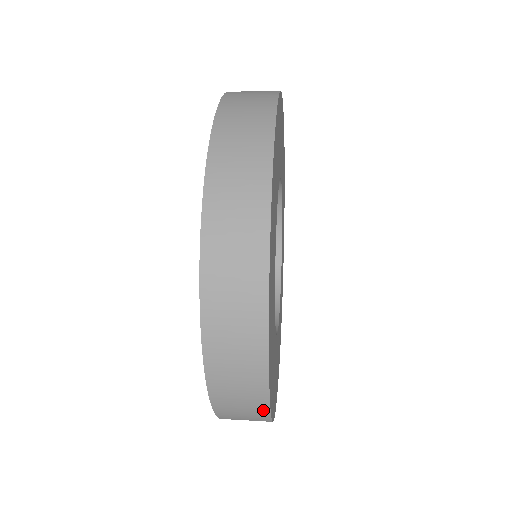
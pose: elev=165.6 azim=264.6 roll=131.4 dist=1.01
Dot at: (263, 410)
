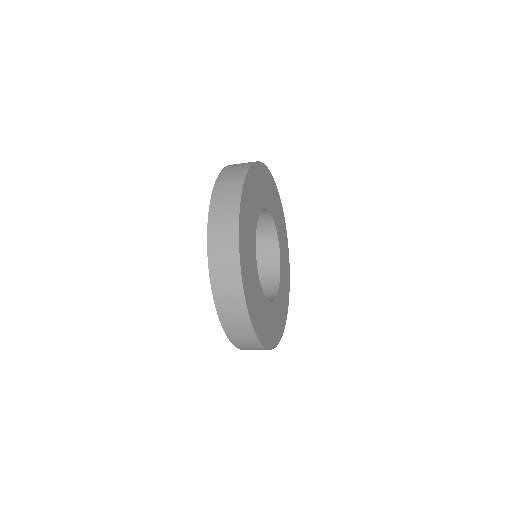
Dot at: (243, 307)
